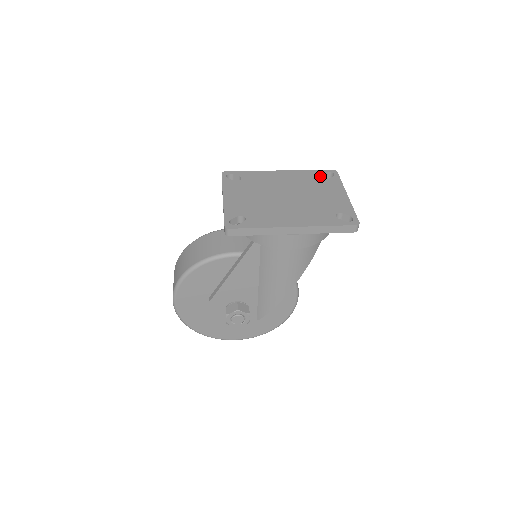
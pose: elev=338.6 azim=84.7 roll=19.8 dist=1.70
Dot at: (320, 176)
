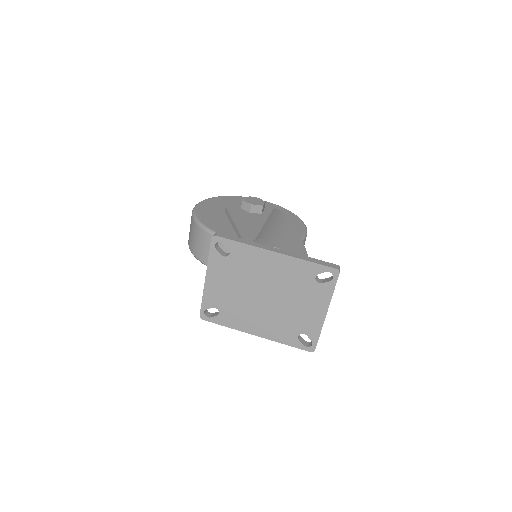
Dot at: (315, 276)
